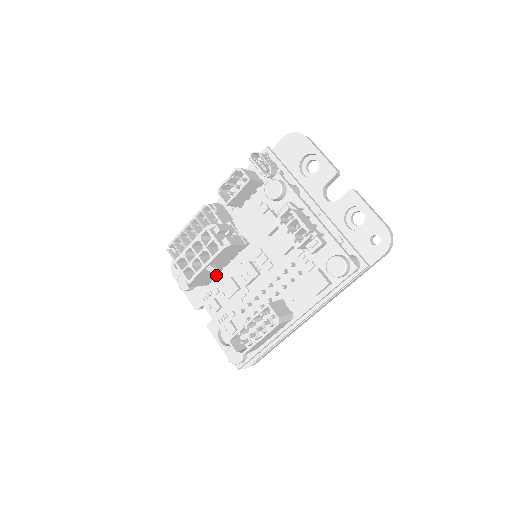
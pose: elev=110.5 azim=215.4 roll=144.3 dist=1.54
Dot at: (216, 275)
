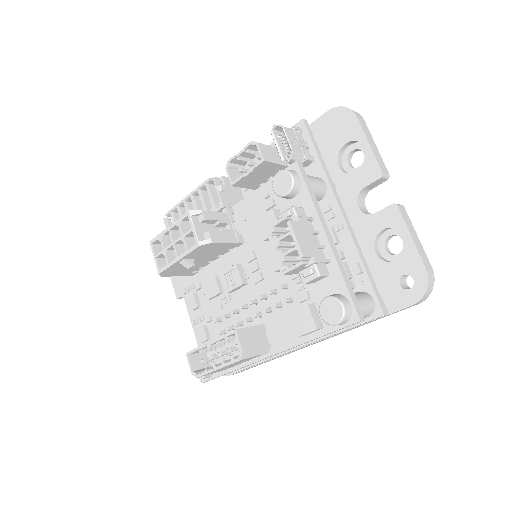
Dot at: (203, 267)
